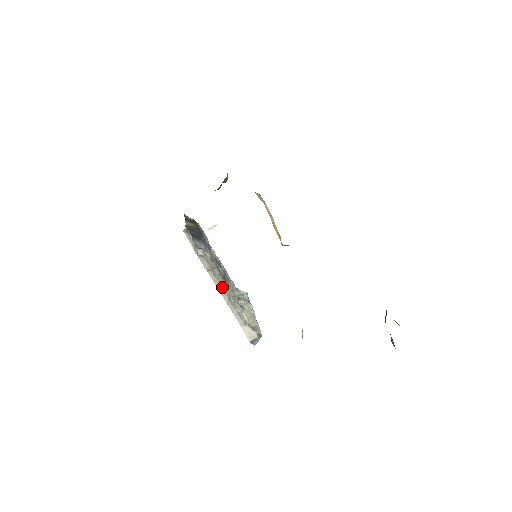
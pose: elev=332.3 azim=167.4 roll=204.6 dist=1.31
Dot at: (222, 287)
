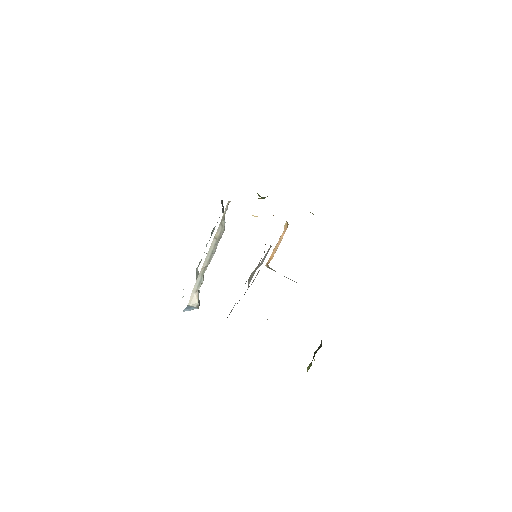
Dot at: (211, 255)
